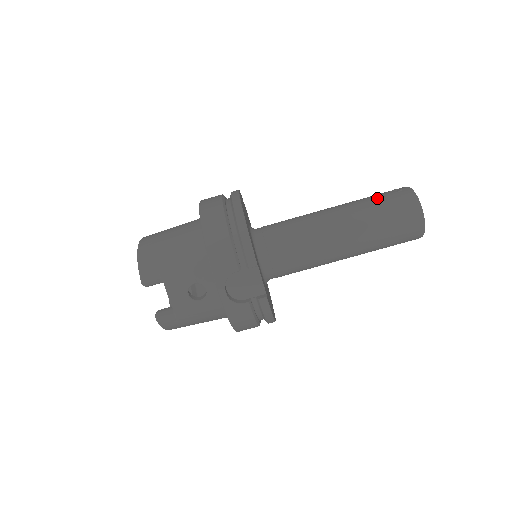
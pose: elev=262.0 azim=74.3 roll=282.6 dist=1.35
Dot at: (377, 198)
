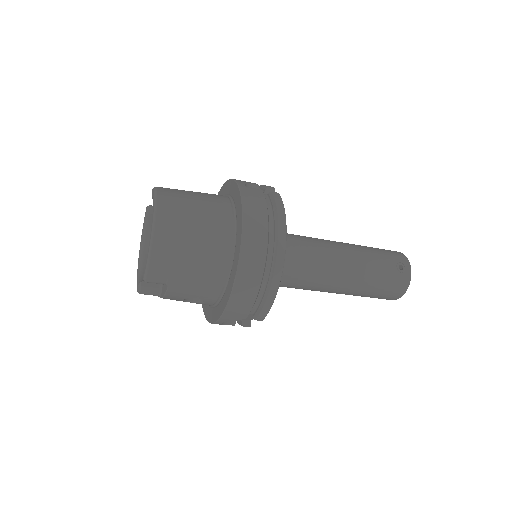
Dot at: (384, 271)
